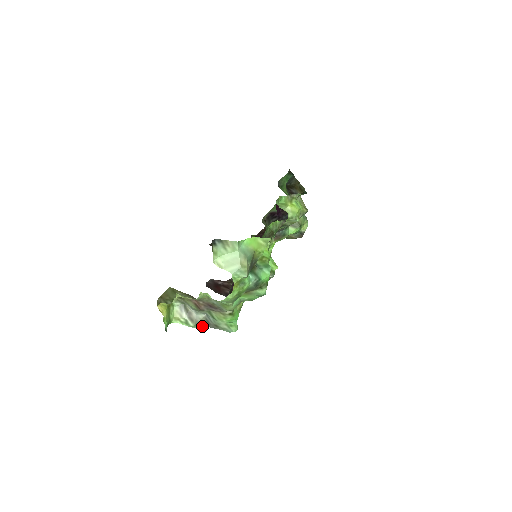
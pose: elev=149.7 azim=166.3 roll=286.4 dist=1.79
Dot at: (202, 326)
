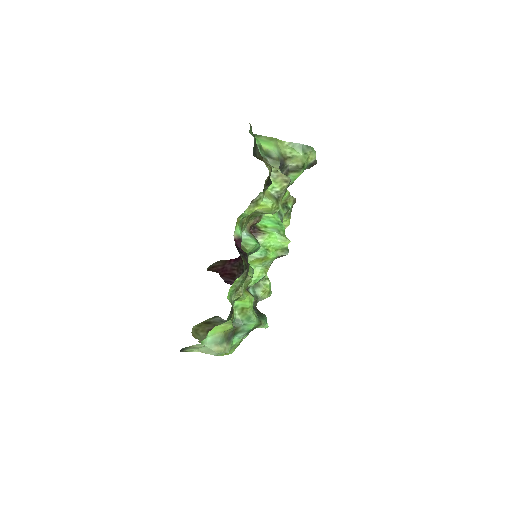
Dot at: occluded
